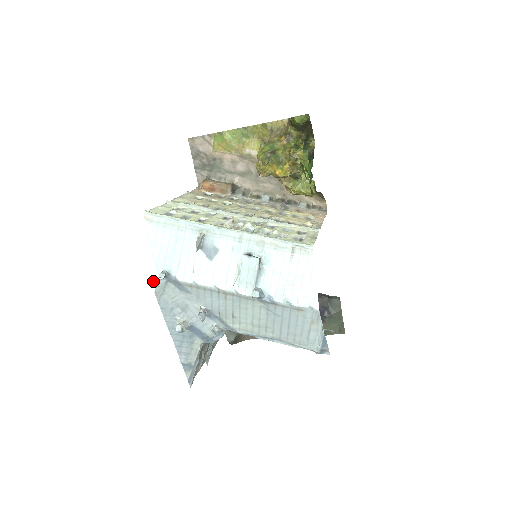
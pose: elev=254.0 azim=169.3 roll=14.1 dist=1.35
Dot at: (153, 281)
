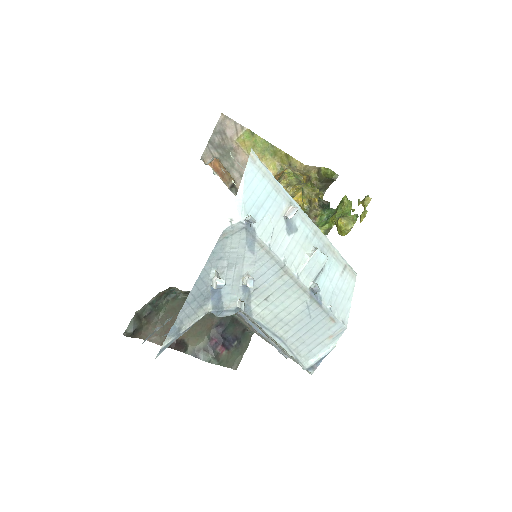
Dot at: (231, 218)
